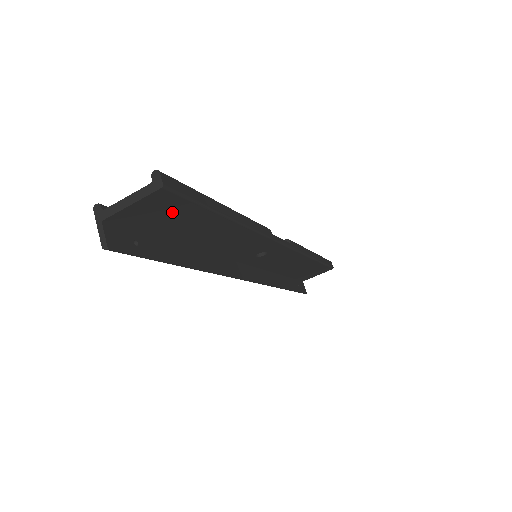
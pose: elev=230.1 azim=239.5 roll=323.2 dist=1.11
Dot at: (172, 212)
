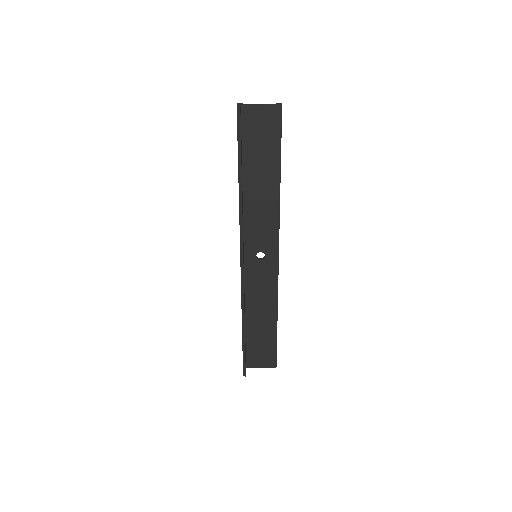
Dot at: (267, 133)
